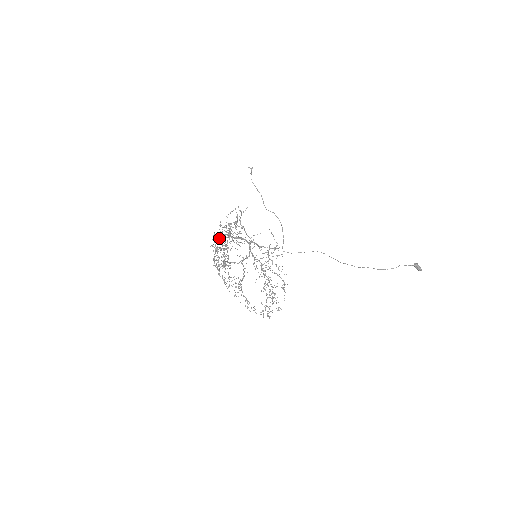
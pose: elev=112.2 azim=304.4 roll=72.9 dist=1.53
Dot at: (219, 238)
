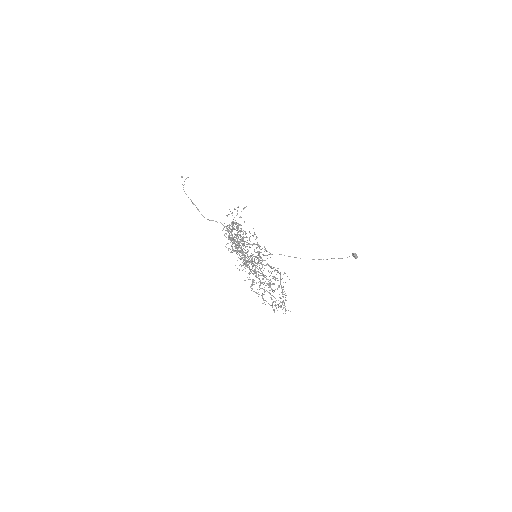
Dot at: occluded
